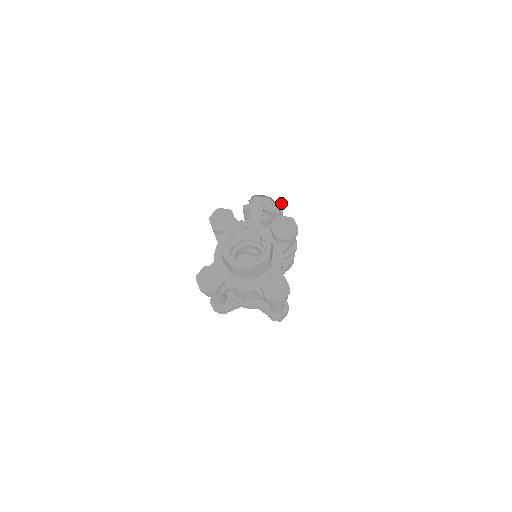
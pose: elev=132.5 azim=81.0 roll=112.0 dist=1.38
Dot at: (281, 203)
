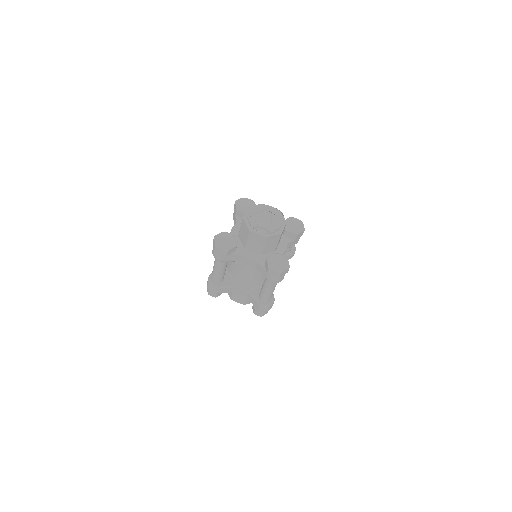
Dot at: occluded
